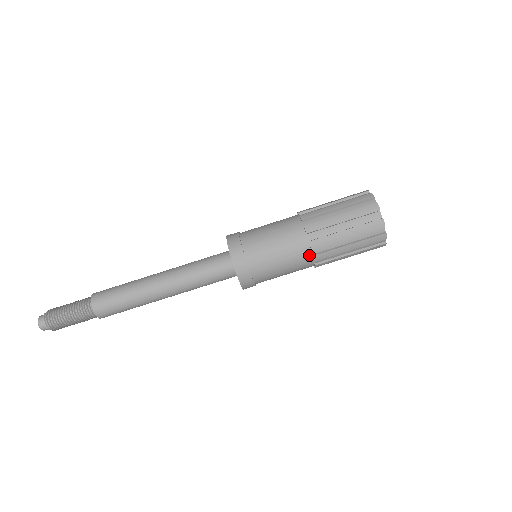
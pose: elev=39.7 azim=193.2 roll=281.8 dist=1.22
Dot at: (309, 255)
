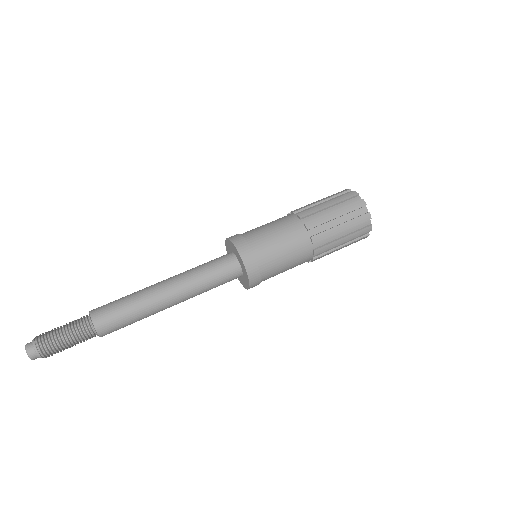
Dot at: occluded
